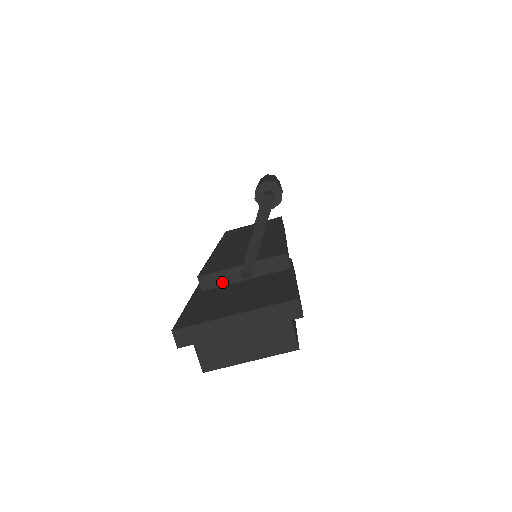
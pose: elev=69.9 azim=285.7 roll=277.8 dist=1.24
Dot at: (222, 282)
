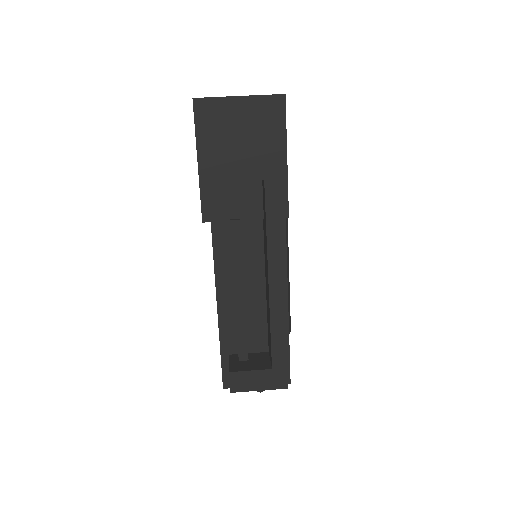
Dot at: occluded
